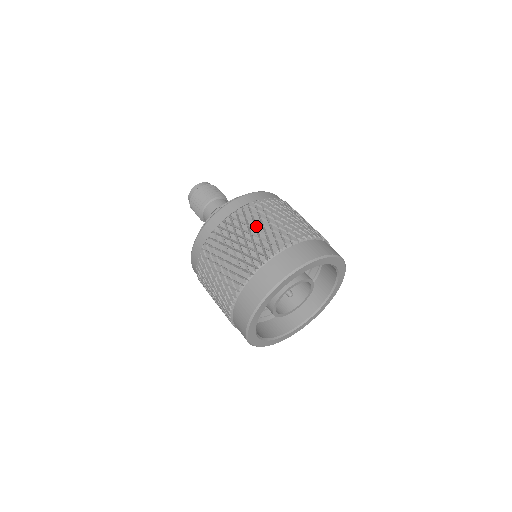
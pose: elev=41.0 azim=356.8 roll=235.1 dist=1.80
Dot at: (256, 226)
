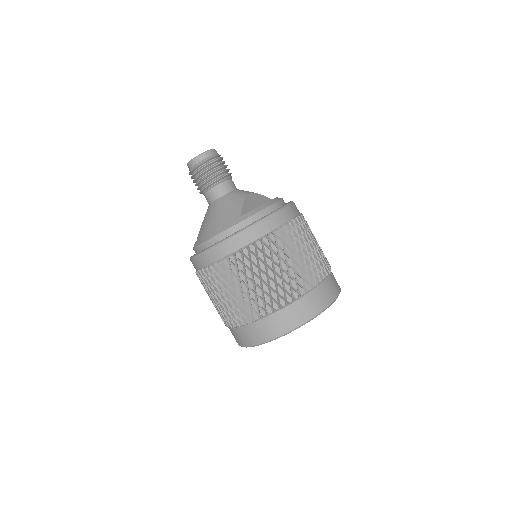
Dot at: (306, 246)
